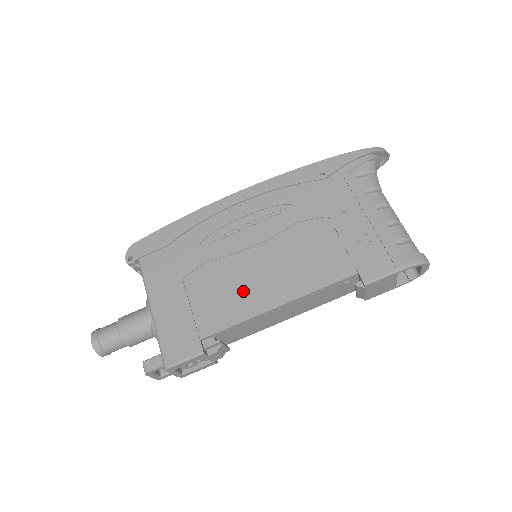
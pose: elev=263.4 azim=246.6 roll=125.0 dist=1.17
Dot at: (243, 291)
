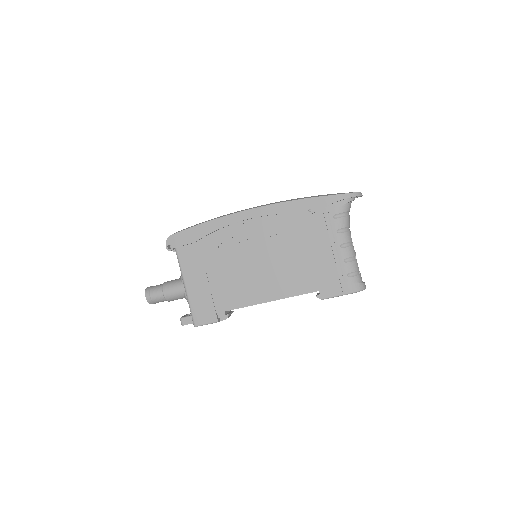
Dot at: (245, 287)
